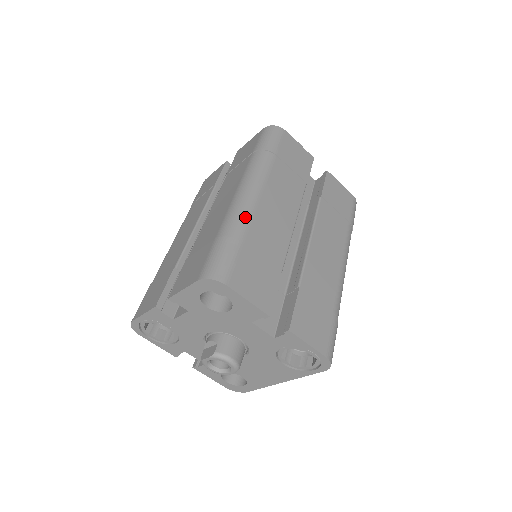
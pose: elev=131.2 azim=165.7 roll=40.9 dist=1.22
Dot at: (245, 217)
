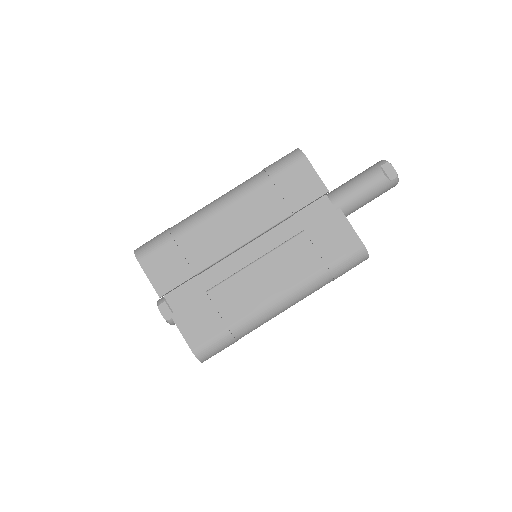
Dot at: (258, 326)
